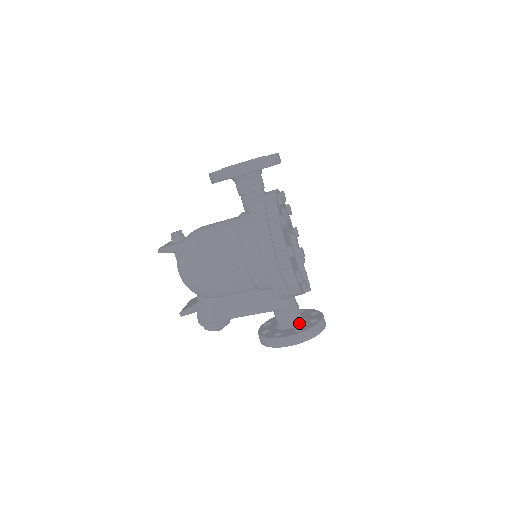
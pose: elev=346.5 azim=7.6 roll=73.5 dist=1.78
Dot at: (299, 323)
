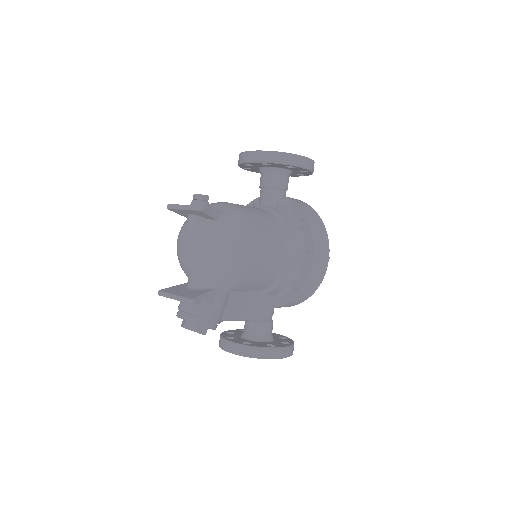
Dot at: (273, 338)
